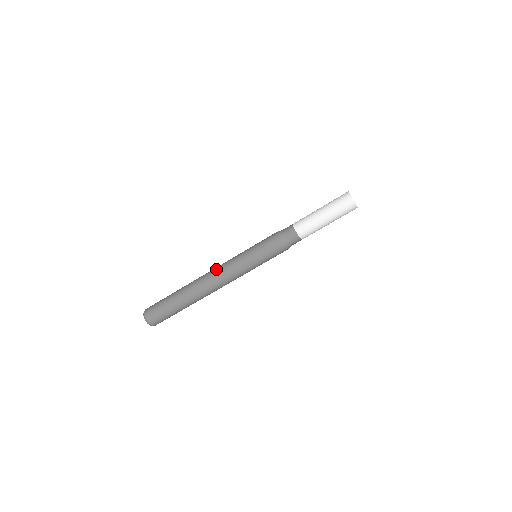
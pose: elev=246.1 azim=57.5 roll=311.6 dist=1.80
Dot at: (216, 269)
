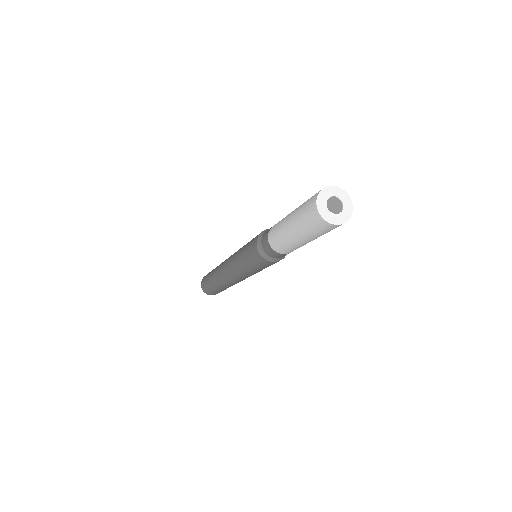
Dot at: (228, 276)
